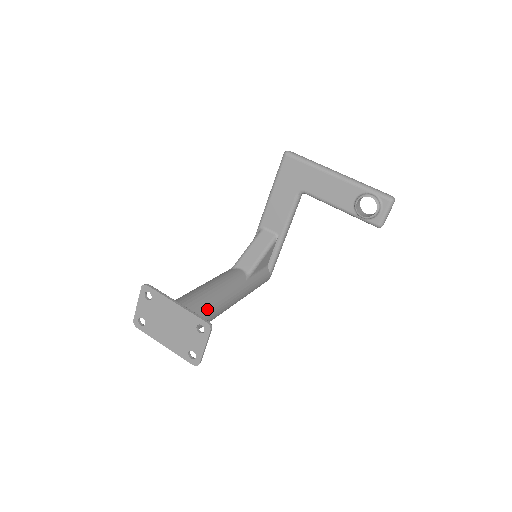
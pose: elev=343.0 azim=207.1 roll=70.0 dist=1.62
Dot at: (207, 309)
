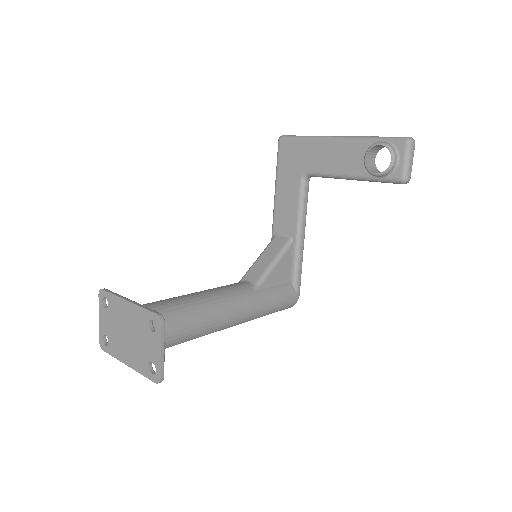
Dot at: (180, 314)
